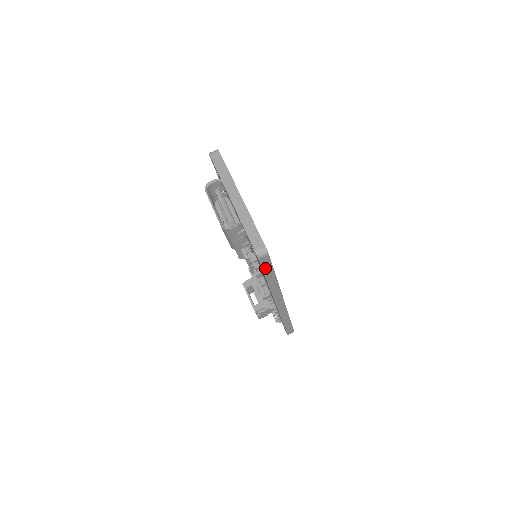
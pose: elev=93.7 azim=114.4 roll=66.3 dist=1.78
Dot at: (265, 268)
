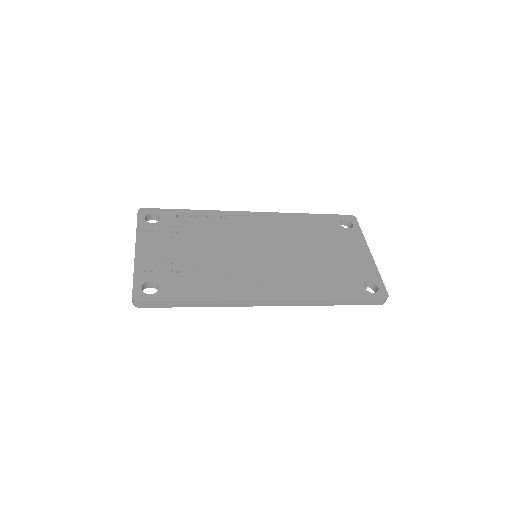
Dot at: (164, 305)
